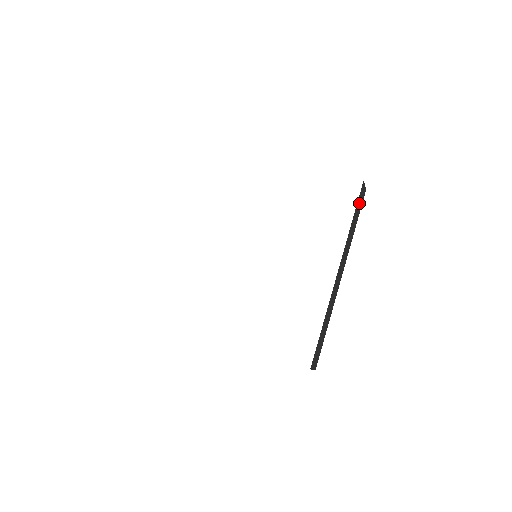
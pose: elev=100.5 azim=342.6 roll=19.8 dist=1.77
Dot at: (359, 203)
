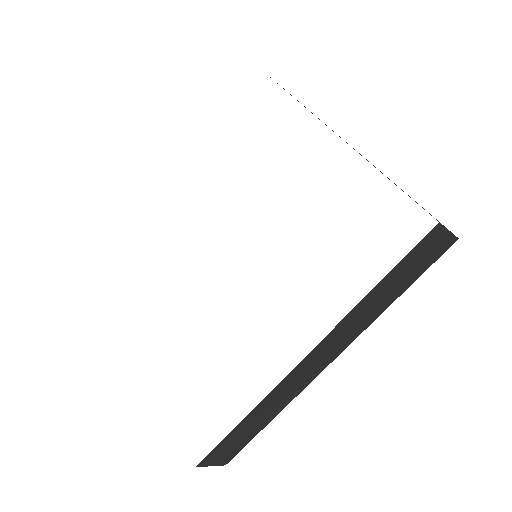
Dot at: occluded
